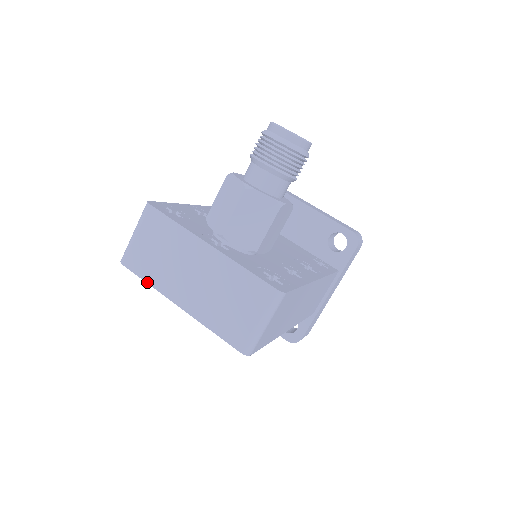
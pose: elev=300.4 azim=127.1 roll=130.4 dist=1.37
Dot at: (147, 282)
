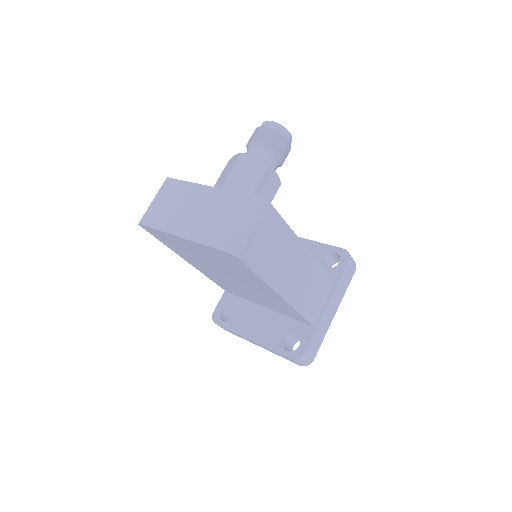
Dot at: (157, 229)
